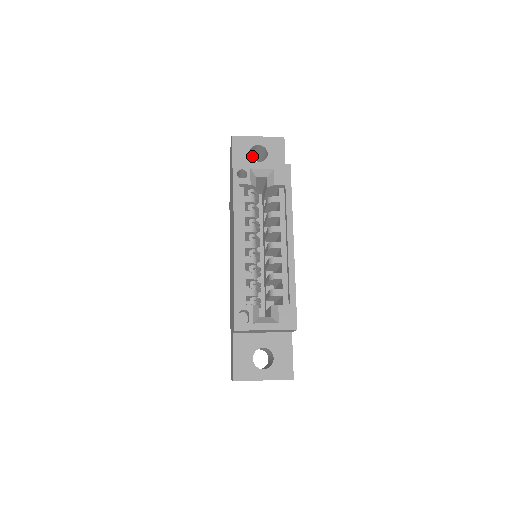
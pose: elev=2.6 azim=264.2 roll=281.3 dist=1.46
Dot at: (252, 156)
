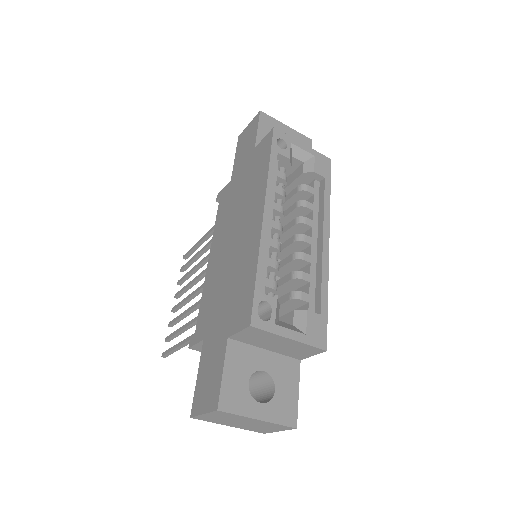
Dot at: occluded
